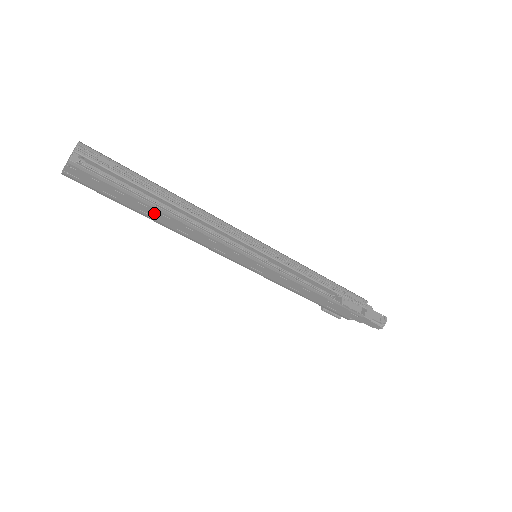
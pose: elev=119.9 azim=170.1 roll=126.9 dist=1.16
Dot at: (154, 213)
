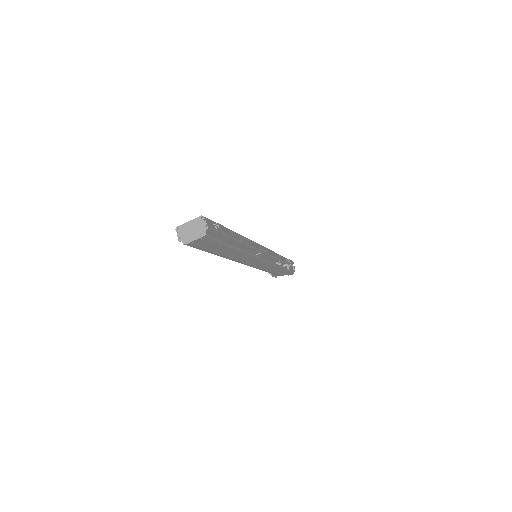
Dot at: (228, 251)
